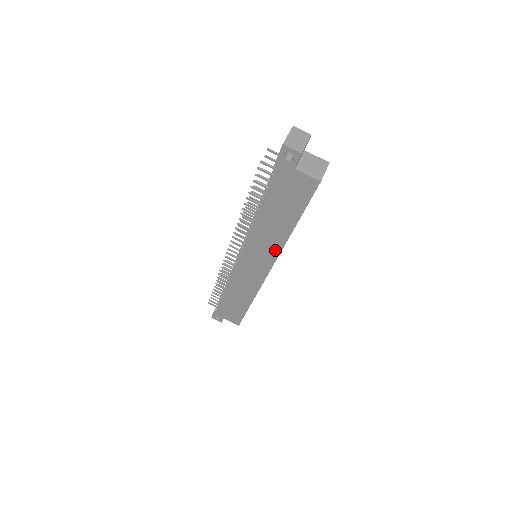
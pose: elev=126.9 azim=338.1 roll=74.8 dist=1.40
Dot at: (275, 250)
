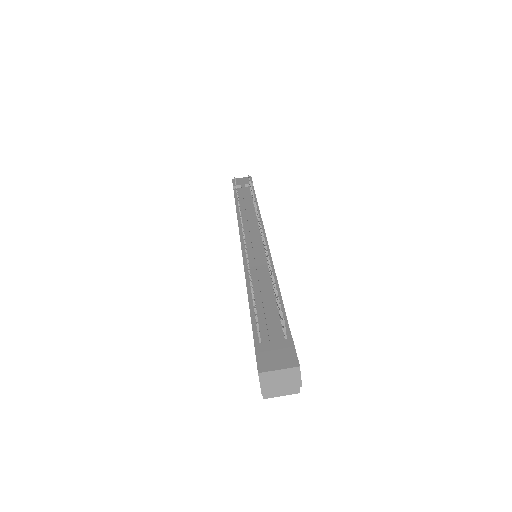
Dot at: occluded
